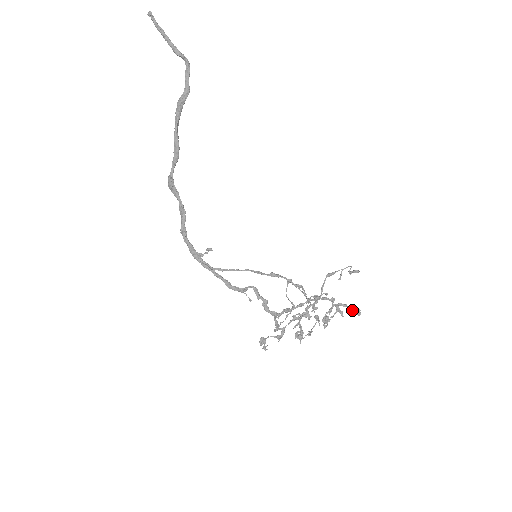
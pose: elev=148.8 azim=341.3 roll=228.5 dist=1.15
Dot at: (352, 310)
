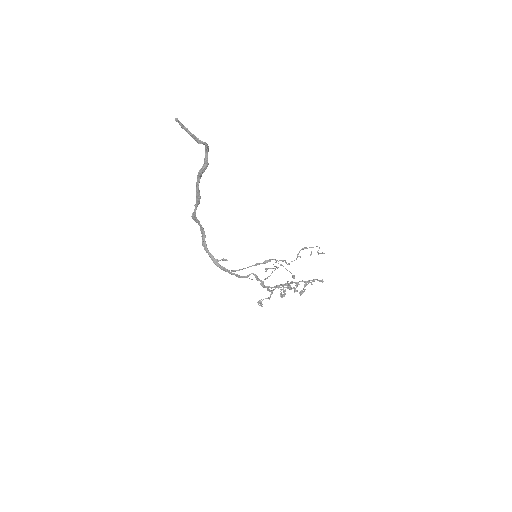
Dot at: (318, 280)
